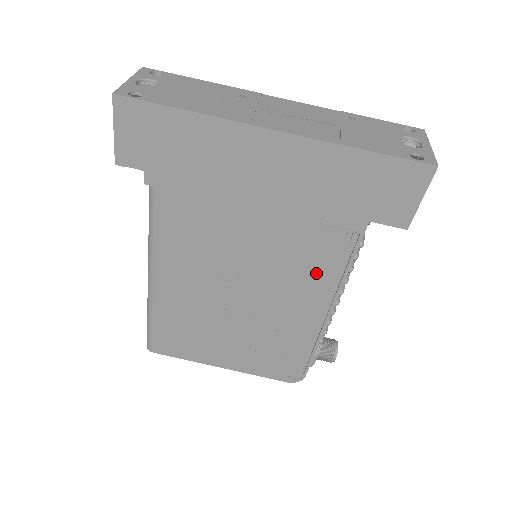
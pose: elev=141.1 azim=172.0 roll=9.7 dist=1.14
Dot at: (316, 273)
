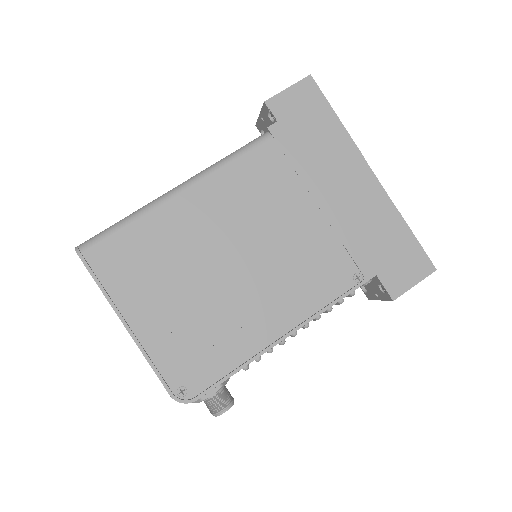
Dot at: (310, 288)
